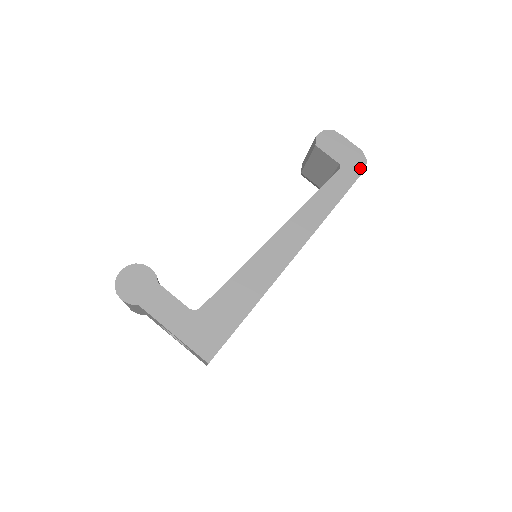
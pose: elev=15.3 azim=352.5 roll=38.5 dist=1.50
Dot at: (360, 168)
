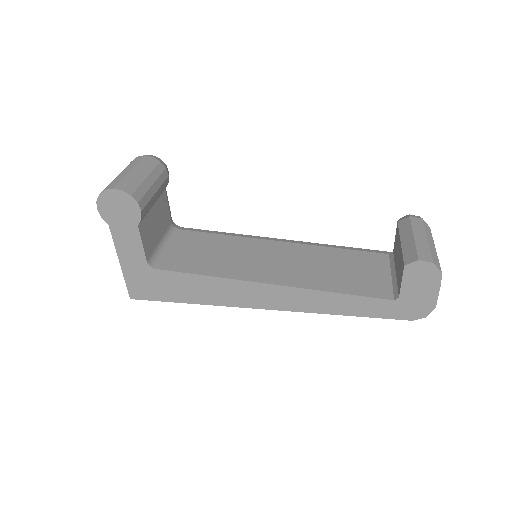
Dot at: (410, 316)
